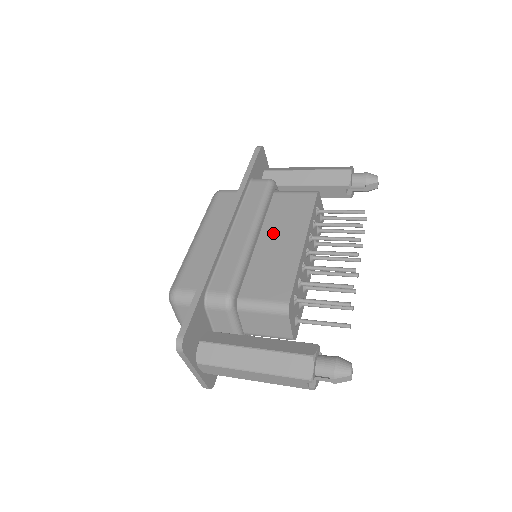
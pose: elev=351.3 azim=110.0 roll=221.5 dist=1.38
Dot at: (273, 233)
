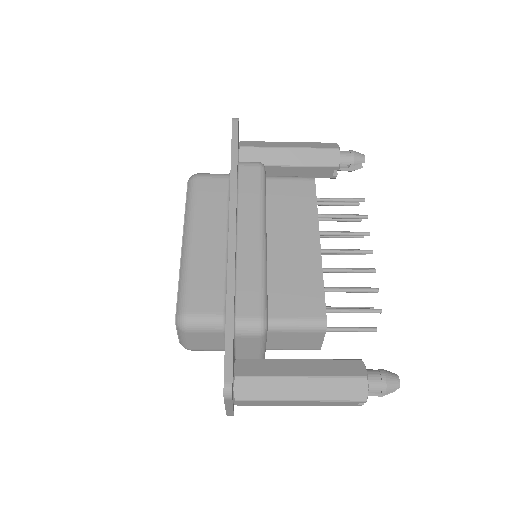
Dot at: (281, 232)
